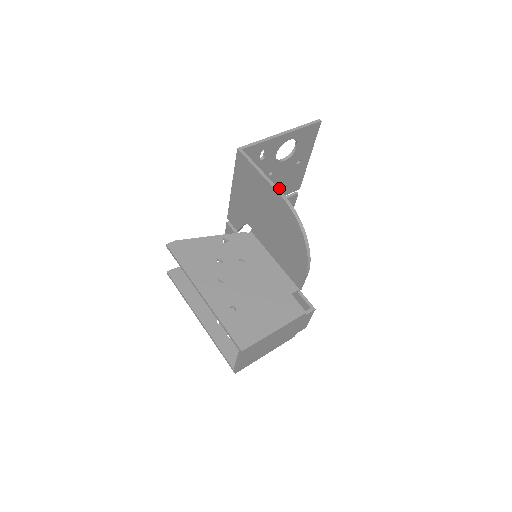
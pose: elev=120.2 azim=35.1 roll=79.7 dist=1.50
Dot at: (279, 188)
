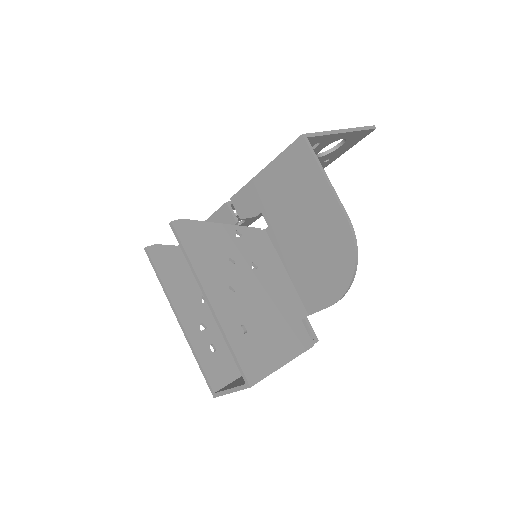
Dot at: occluded
